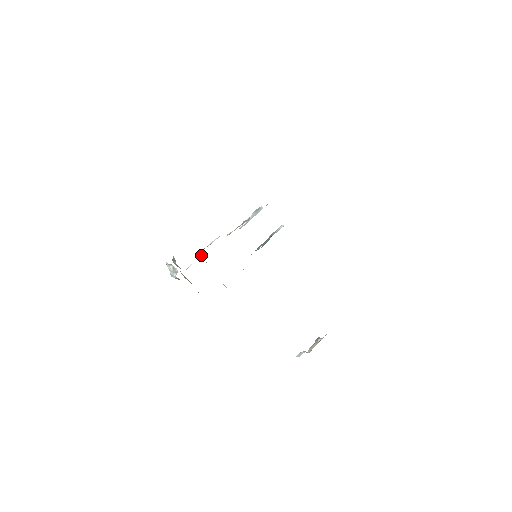
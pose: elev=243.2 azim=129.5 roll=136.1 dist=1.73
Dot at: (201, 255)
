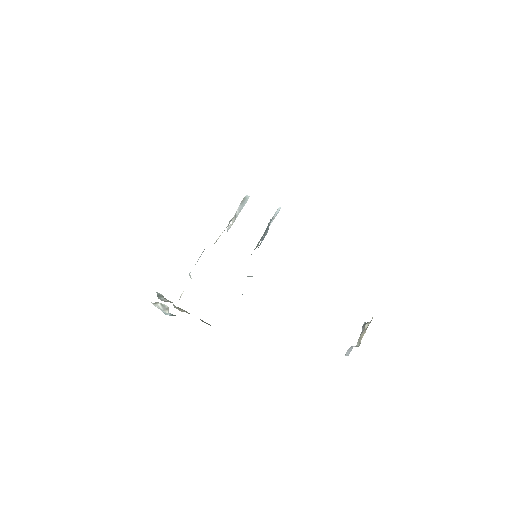
Dot at: occluded
